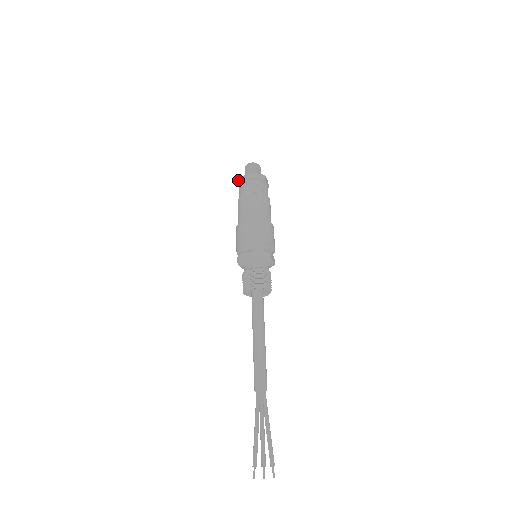
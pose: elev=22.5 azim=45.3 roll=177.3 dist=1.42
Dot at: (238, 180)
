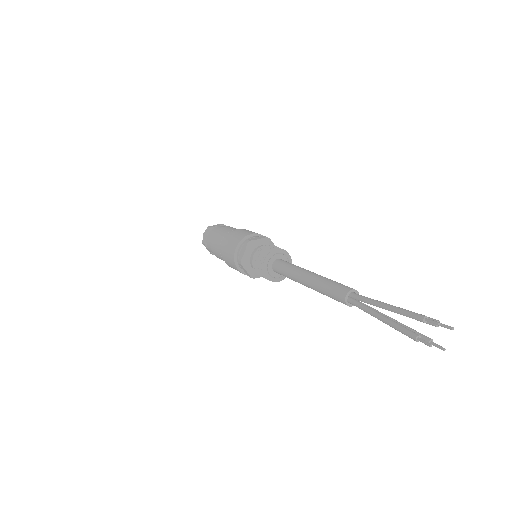
Dot at: (202, 241)
